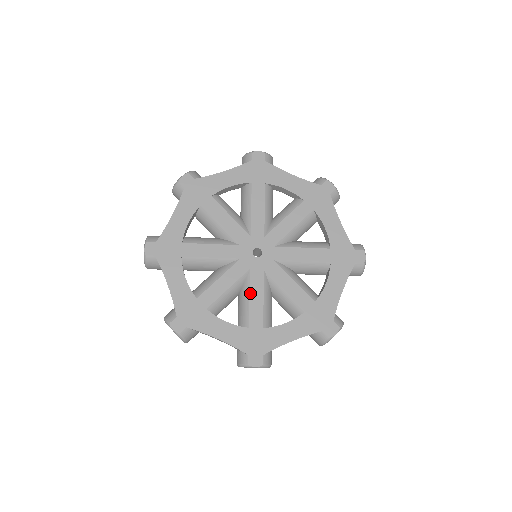
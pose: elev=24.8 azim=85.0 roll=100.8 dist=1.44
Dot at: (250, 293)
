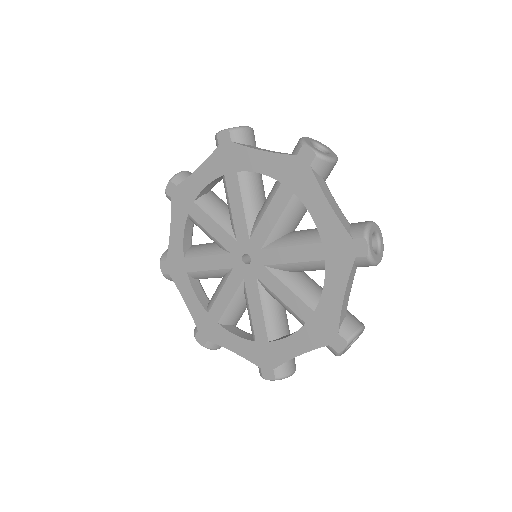
Dot at: (249, 305)
